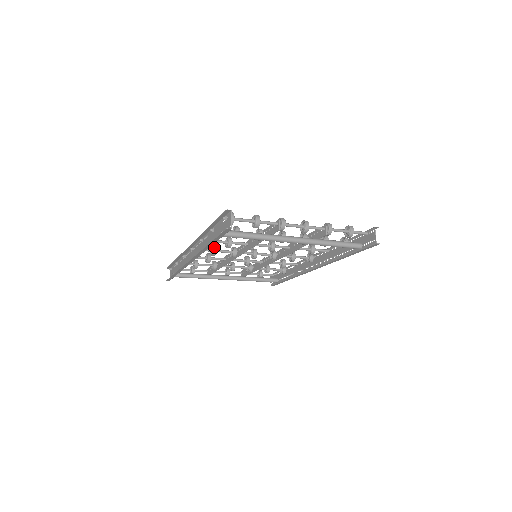
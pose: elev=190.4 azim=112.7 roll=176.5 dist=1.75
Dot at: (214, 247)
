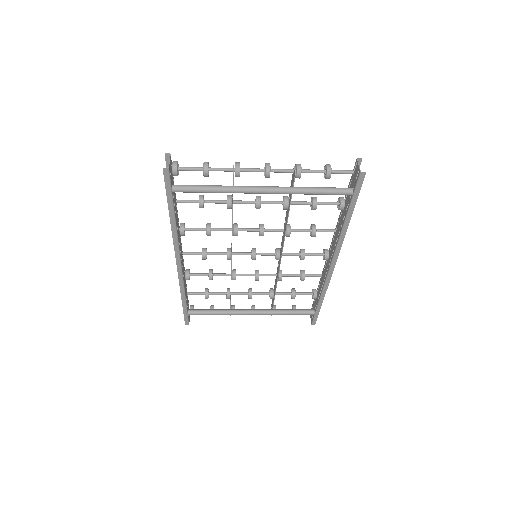
Dot at: (204, 248)
